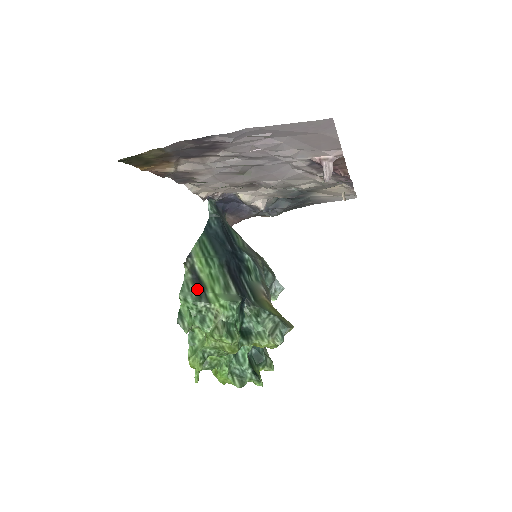
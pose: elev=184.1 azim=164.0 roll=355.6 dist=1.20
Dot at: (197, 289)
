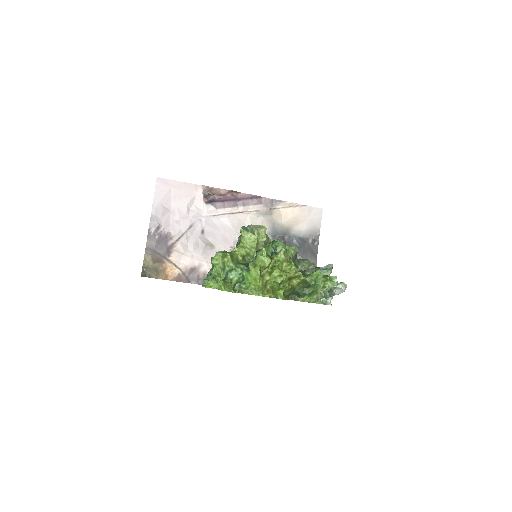
Dot at: occluded
